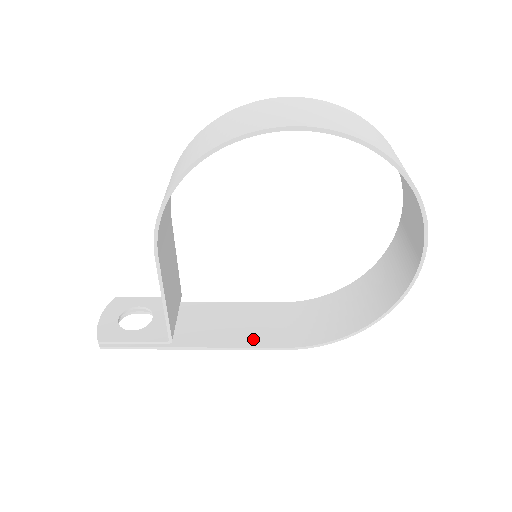
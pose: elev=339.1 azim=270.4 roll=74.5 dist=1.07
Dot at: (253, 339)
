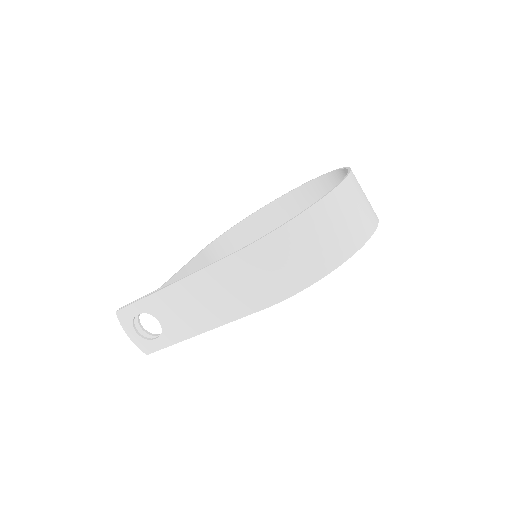
Dot at: (213, 274)
